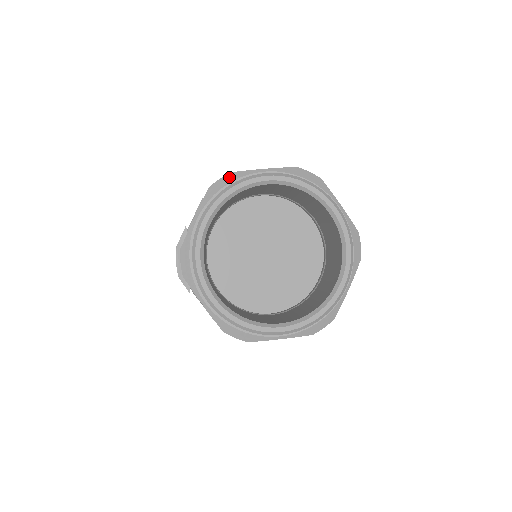
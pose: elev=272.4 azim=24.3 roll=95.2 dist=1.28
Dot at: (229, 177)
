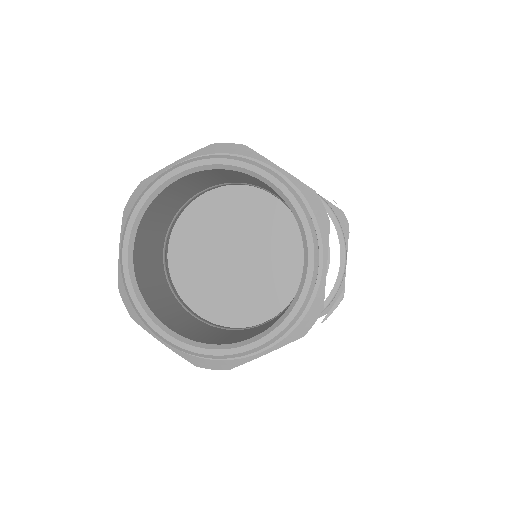
Dot at: (239, 148)
